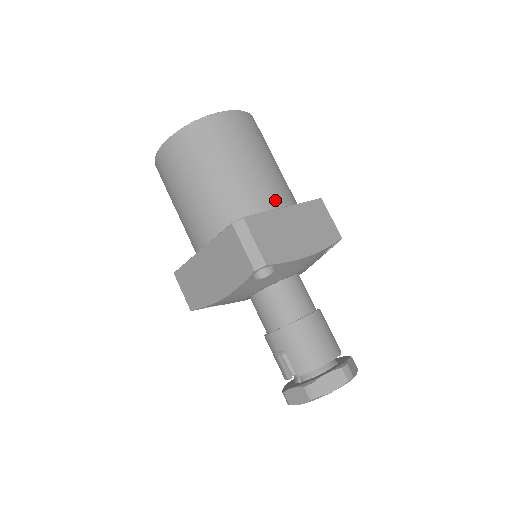
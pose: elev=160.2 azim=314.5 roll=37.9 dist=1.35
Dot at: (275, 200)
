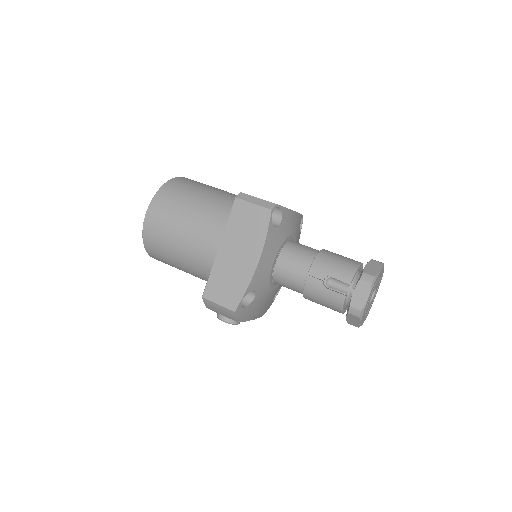
Dot at: occluded
